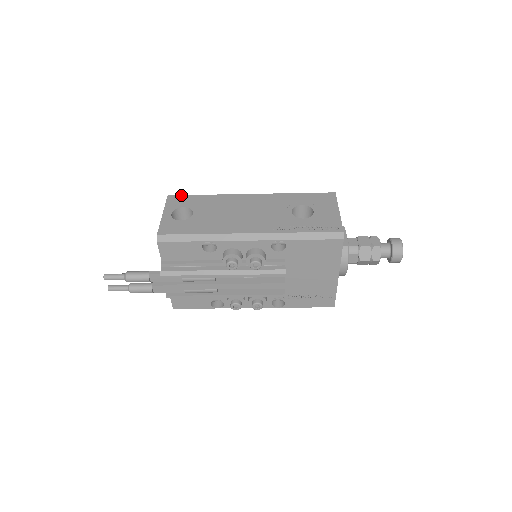
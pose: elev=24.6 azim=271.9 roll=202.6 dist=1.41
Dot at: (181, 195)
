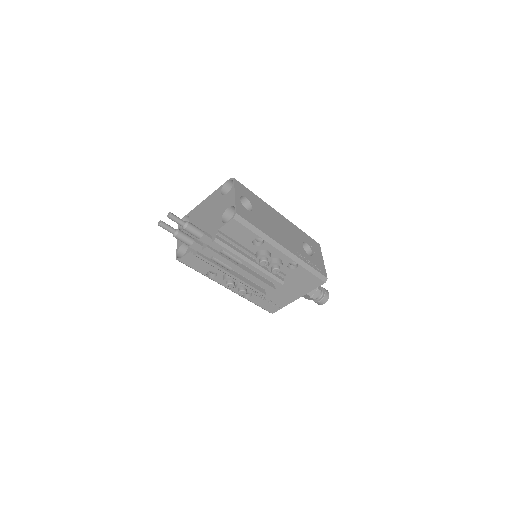
Dot at: (242, 184)
